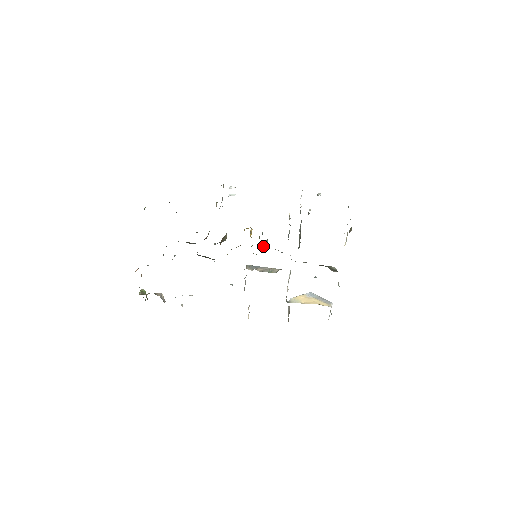
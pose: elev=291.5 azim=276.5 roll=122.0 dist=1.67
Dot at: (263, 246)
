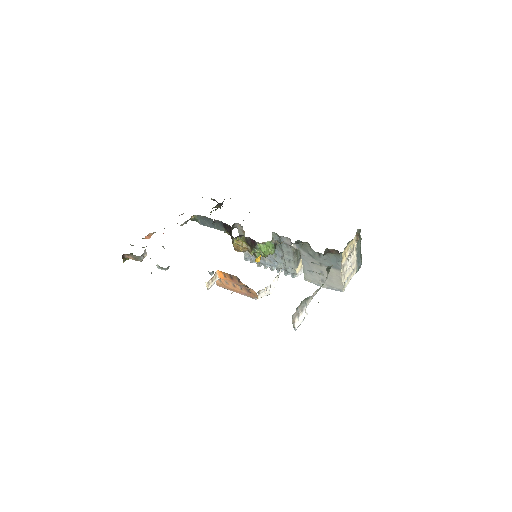
Dot at: (268, 249)
